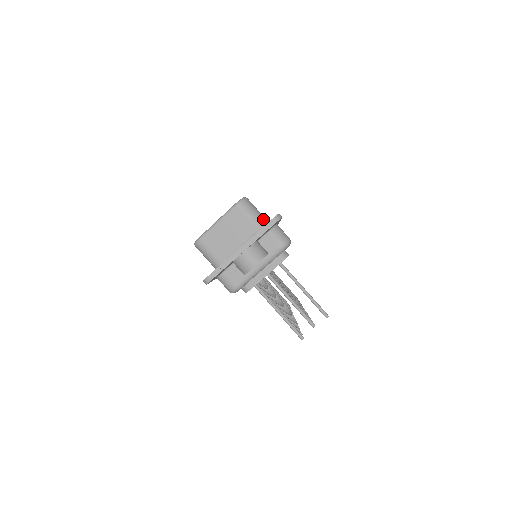
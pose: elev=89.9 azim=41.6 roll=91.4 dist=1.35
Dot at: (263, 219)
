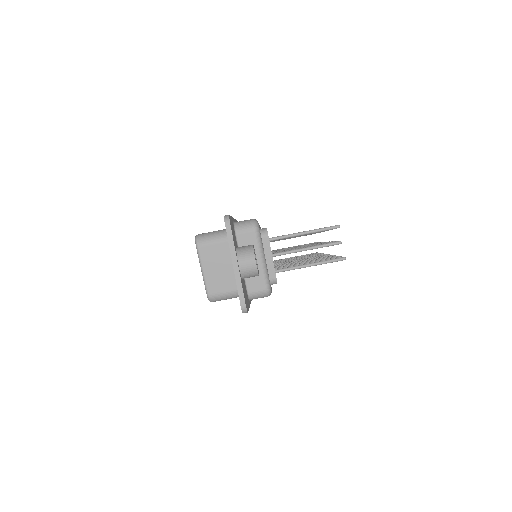
Dot at: (223, 232)
